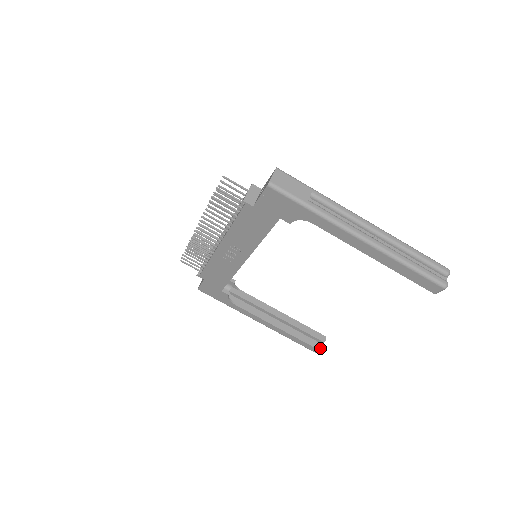
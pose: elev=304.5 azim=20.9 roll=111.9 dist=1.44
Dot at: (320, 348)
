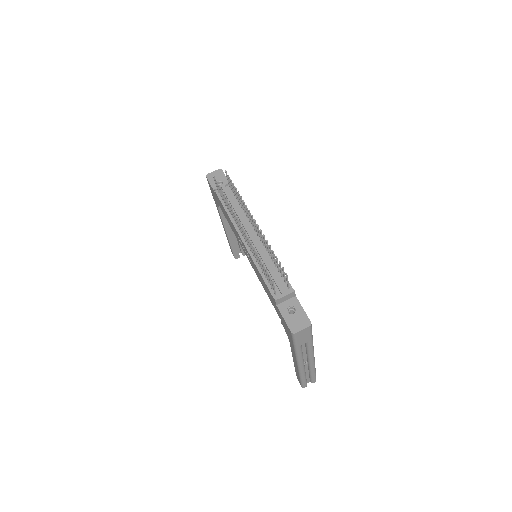
Dot at: (237, 257)
